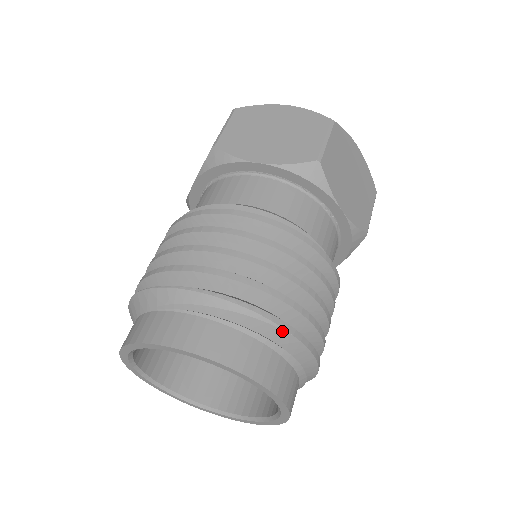
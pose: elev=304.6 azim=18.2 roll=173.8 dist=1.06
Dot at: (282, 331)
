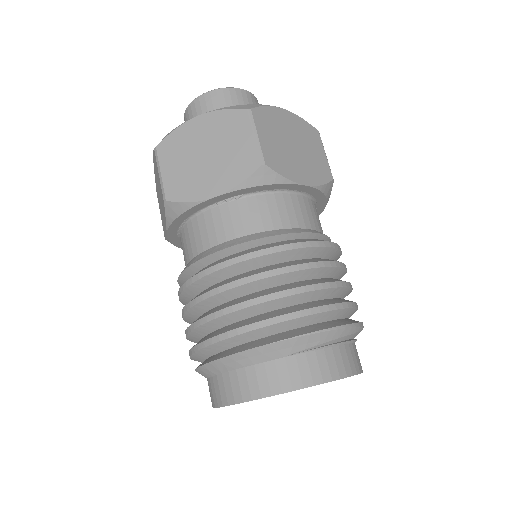
Dot at: occluded
